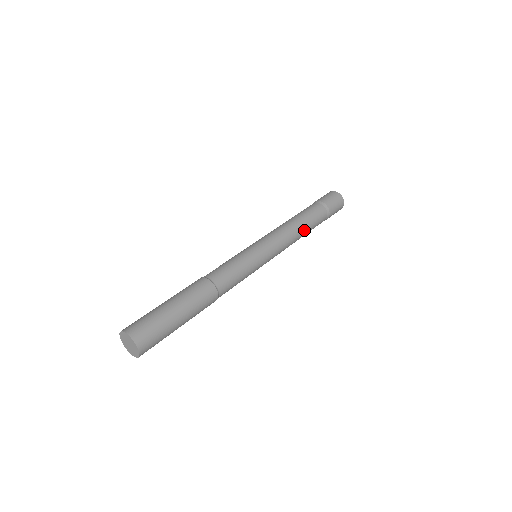
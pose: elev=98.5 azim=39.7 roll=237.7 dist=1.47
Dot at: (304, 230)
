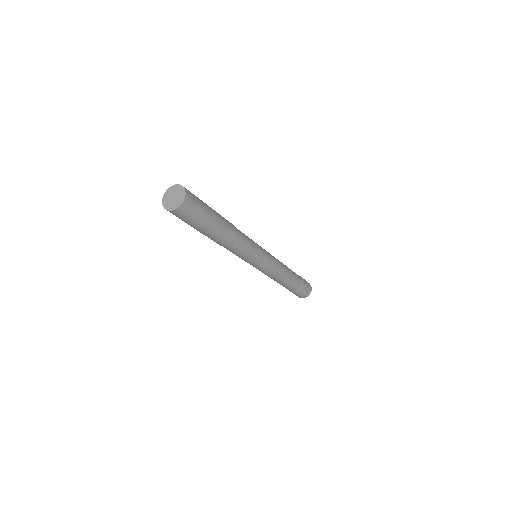
Dot at: (288, 269)
